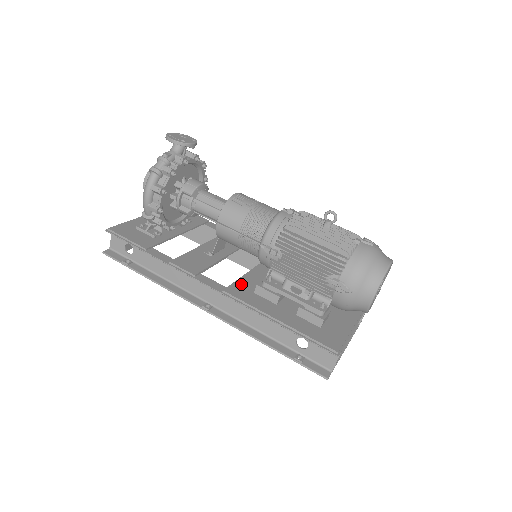
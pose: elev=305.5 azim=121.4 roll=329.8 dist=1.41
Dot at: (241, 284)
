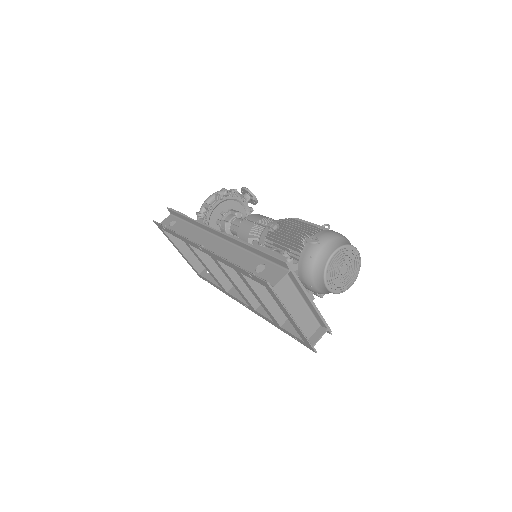
Dot at: occluded
